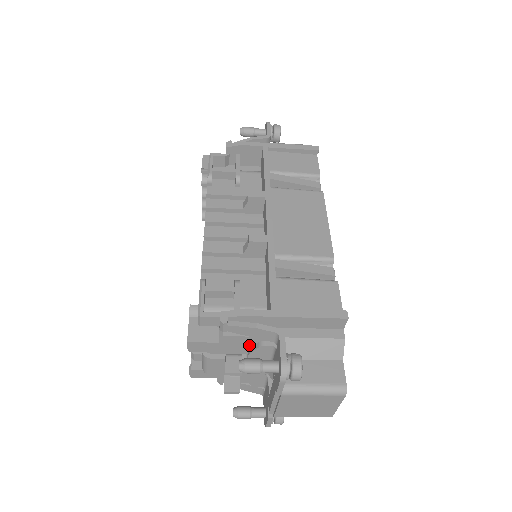
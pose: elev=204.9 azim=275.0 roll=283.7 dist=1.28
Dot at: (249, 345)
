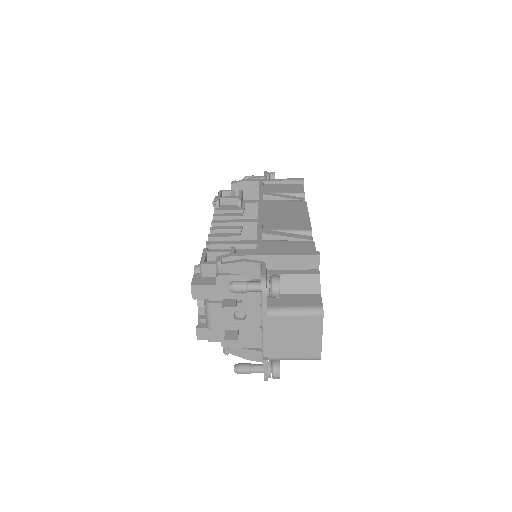
Dot at: occluded
